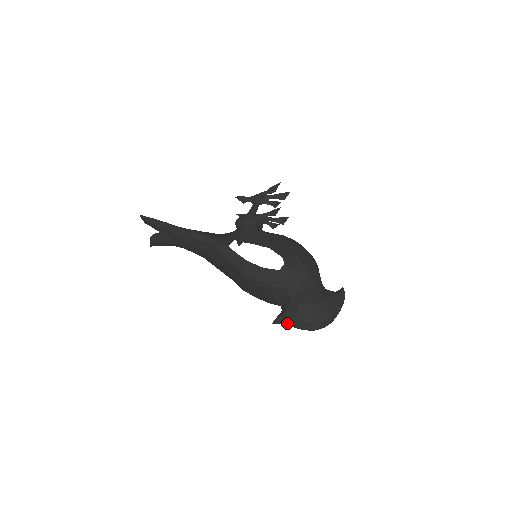
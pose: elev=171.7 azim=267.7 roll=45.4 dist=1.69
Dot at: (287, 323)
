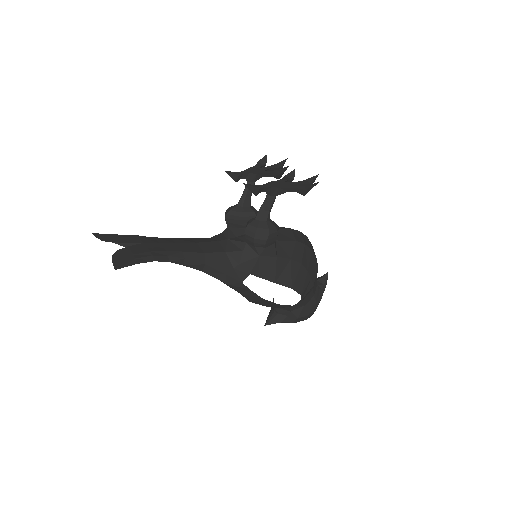
Dot at: occluded
